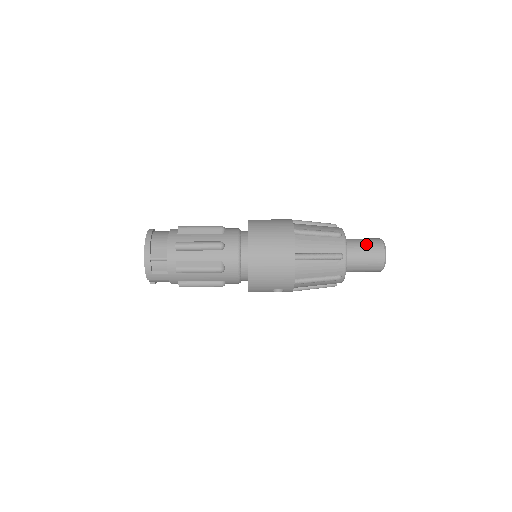
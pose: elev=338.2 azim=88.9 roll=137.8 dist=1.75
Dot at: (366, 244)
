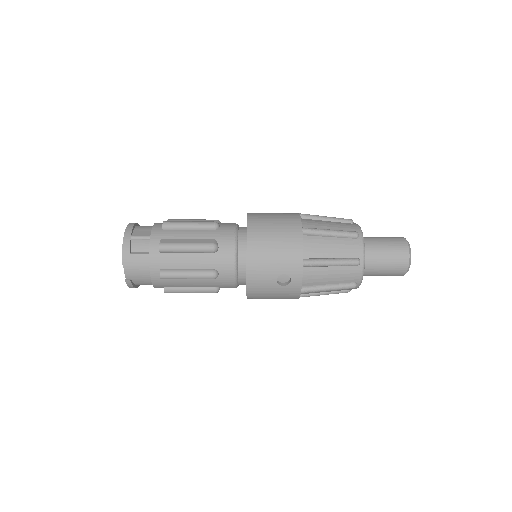
Dot at: (383, 237)
